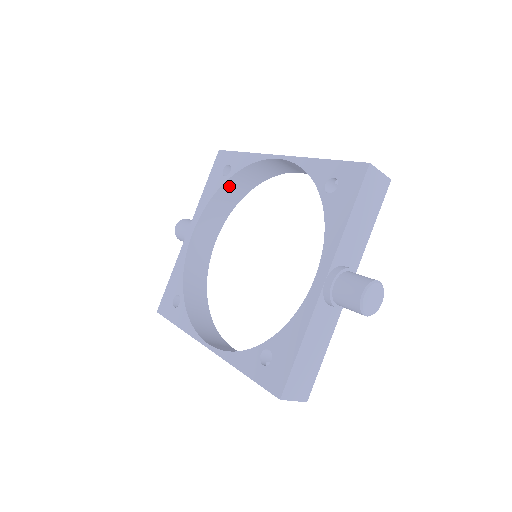
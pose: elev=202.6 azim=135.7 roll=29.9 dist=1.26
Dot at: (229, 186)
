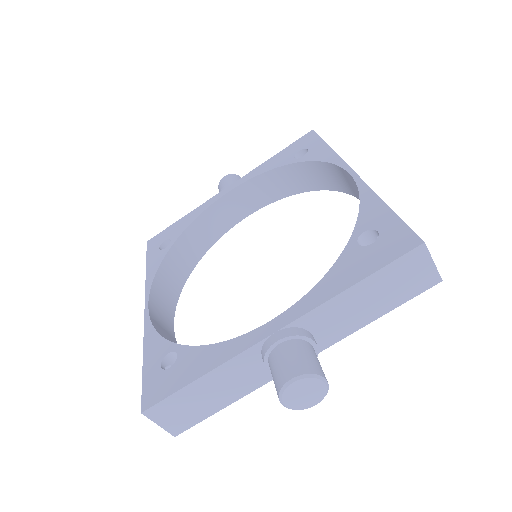
Dot at: (292, 171)
